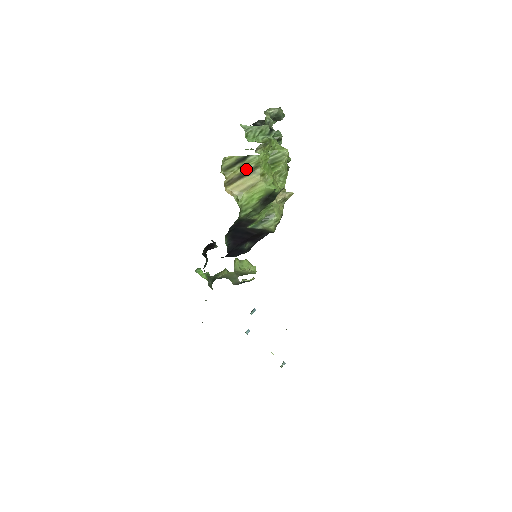
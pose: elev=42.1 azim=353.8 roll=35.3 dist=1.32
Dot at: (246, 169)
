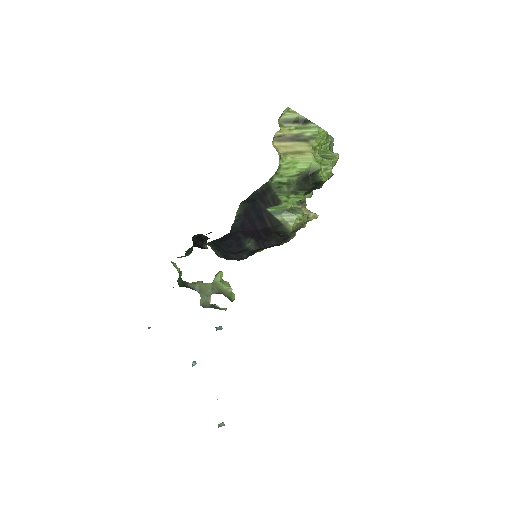
Dot at: (302, 134)
